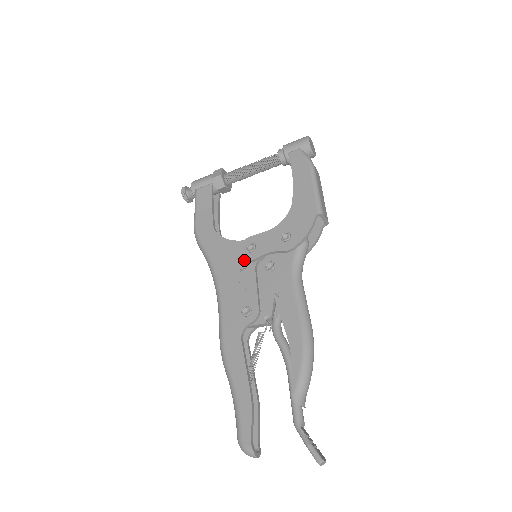
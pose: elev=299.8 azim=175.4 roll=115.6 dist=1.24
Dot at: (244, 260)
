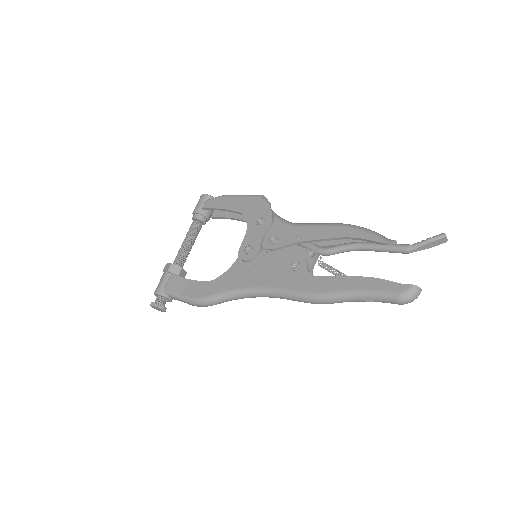
Dot at: (253, 259)
